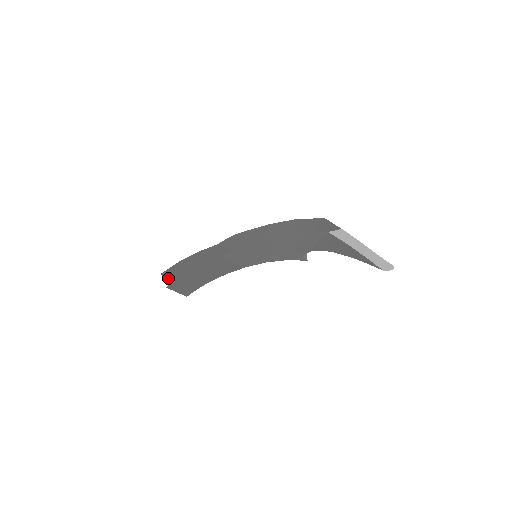
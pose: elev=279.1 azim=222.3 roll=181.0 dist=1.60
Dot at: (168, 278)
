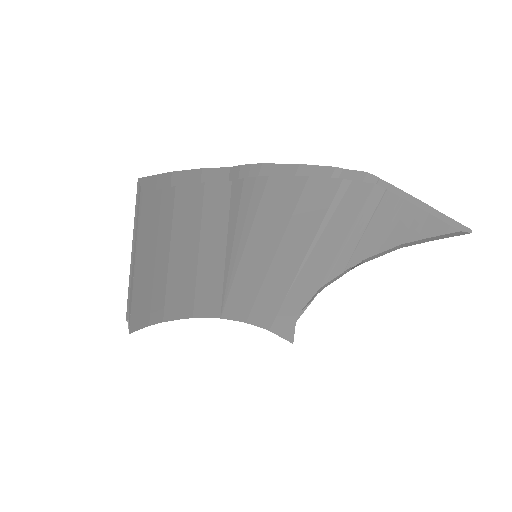
Dot at: (134, 224)
